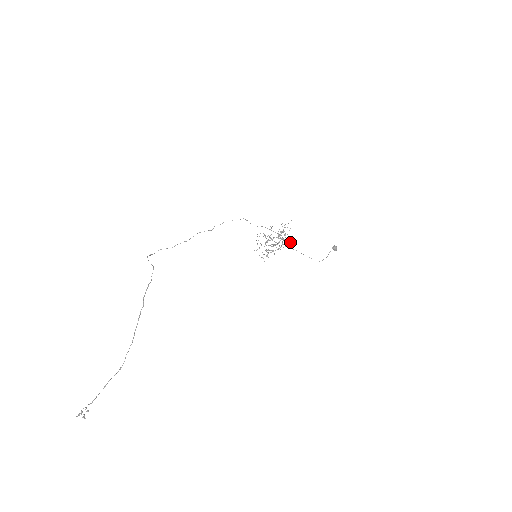
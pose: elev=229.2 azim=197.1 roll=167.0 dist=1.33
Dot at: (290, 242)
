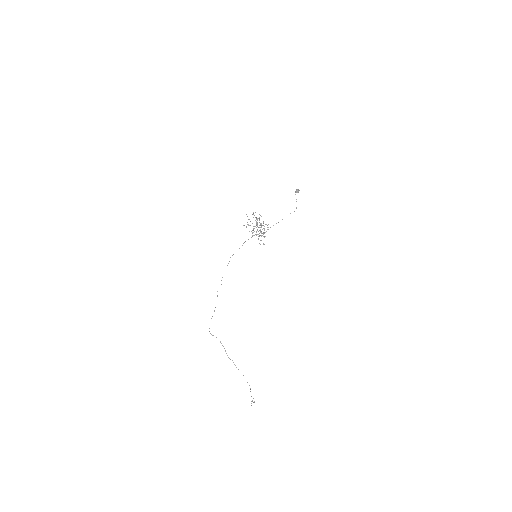
Dot at: occluded
